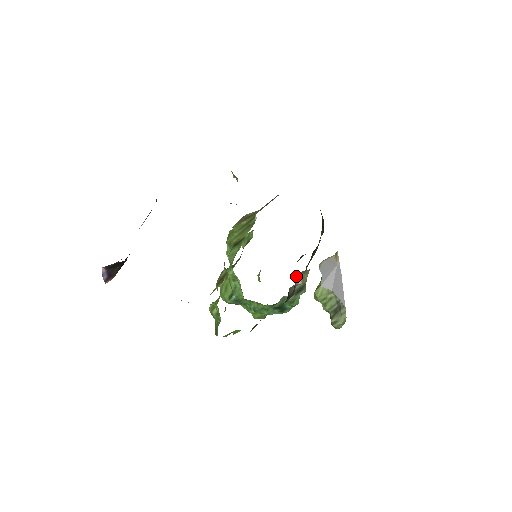
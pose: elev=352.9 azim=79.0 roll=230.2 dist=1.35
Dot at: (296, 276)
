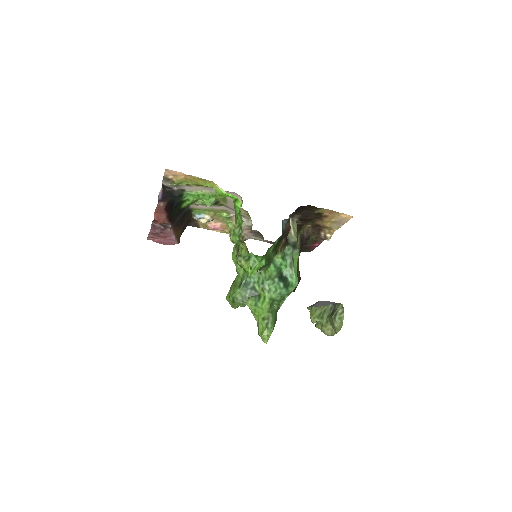
Dot at: occluded
